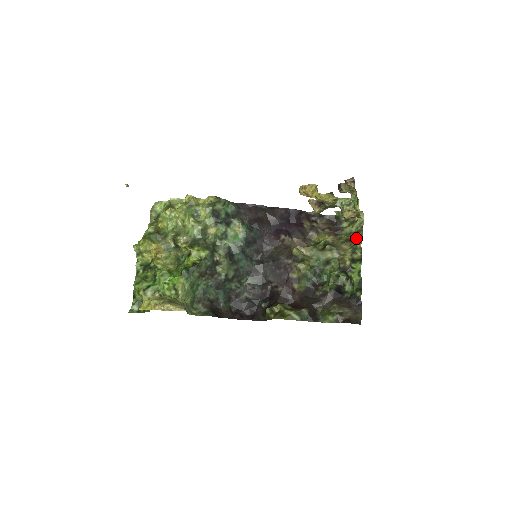
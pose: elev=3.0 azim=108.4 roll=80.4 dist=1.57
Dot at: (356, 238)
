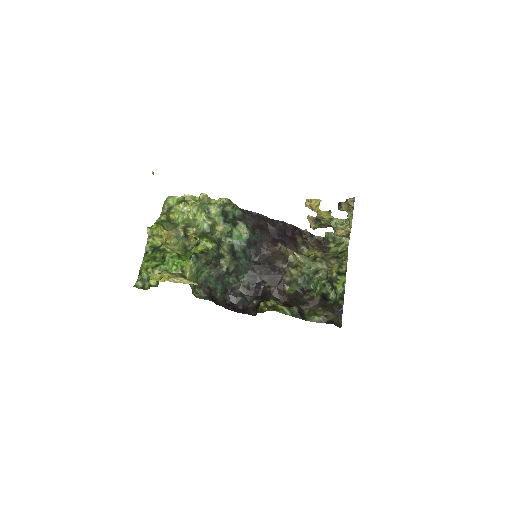
Dot at: (342, 256)
